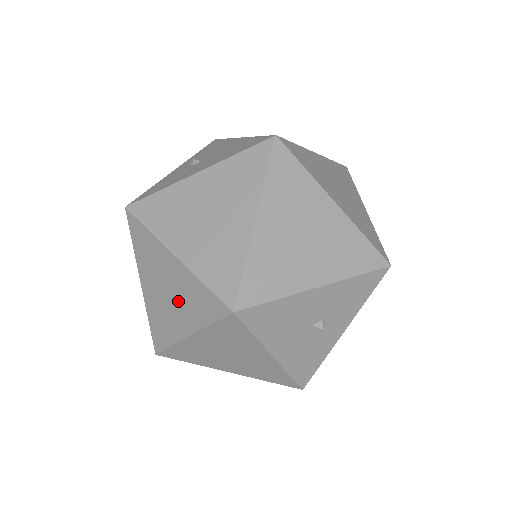
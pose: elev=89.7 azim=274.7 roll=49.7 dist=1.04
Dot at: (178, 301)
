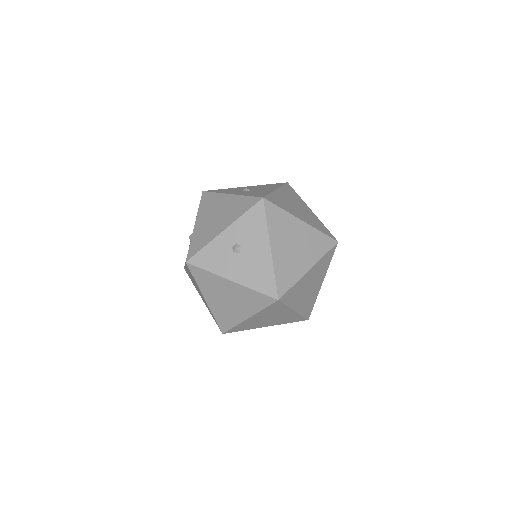
Dot at: (202, 297)
